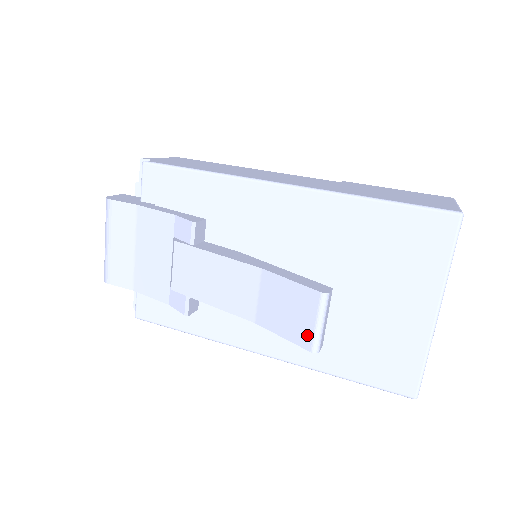
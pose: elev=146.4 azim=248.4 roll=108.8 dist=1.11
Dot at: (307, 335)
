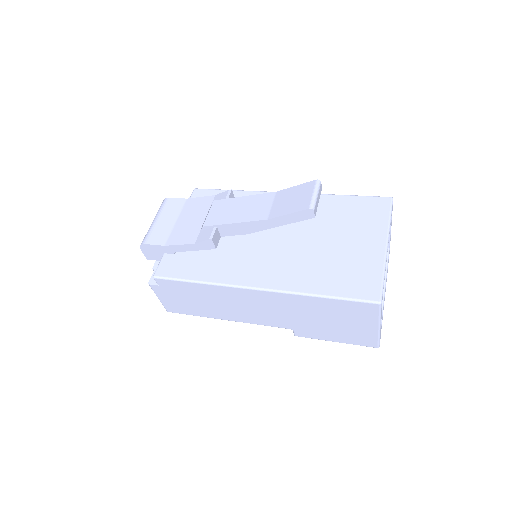
Dot at: (306, 202)
